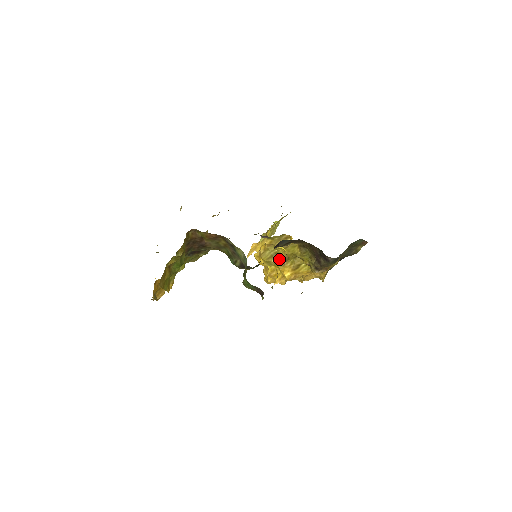
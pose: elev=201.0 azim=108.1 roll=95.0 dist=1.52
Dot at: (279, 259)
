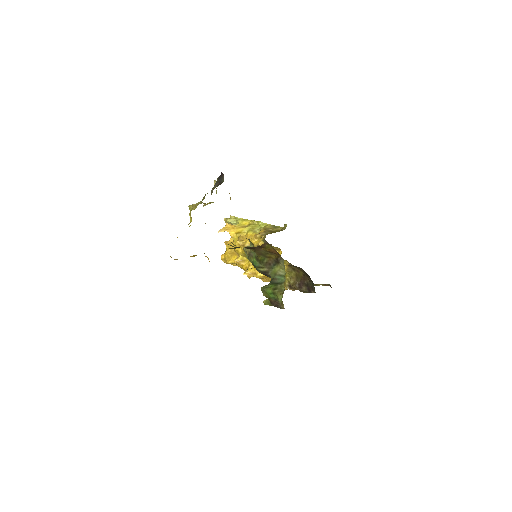
Dot at: occluded
